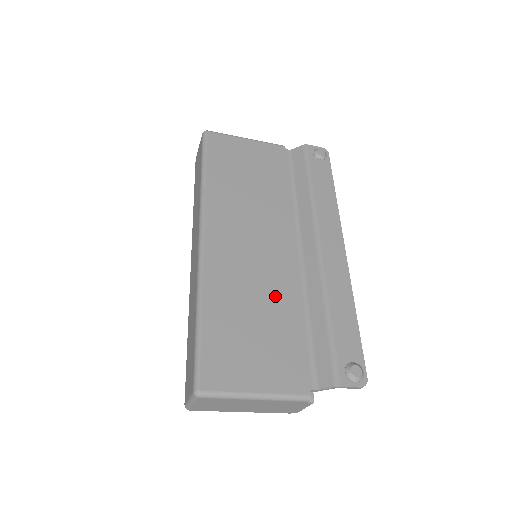
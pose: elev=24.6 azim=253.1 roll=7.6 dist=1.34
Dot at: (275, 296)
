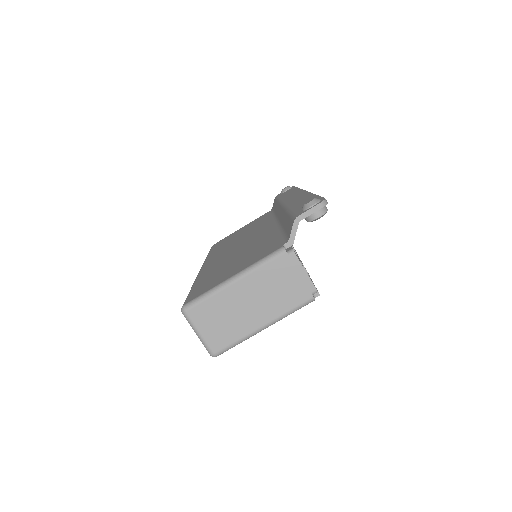
Dot at: (254, 244)
